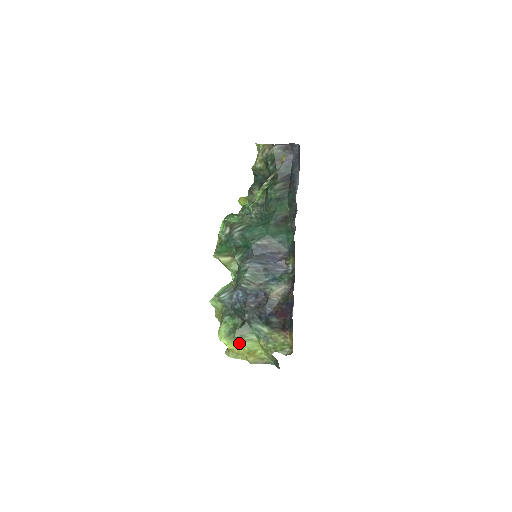
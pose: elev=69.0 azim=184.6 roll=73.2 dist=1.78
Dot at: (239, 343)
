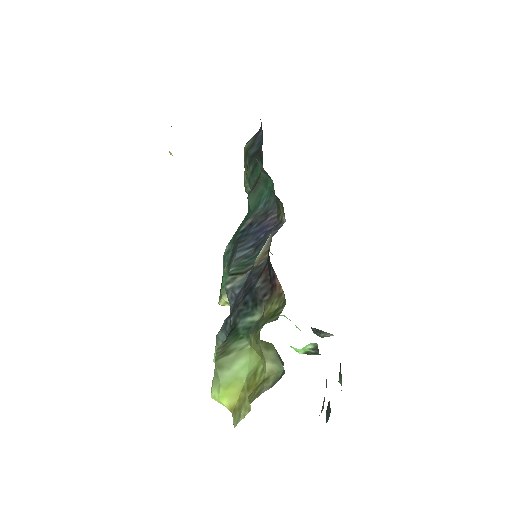
Dot at: (230, 376)
